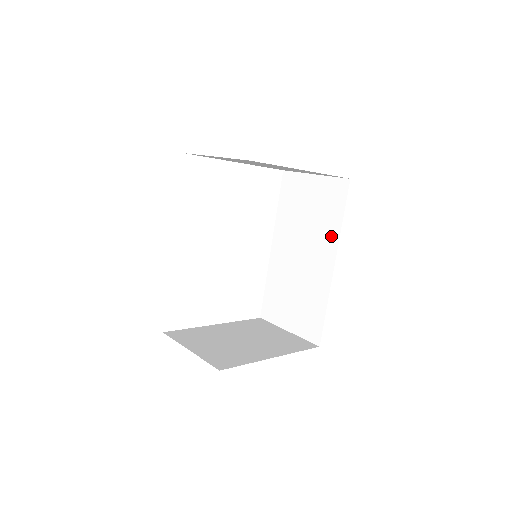
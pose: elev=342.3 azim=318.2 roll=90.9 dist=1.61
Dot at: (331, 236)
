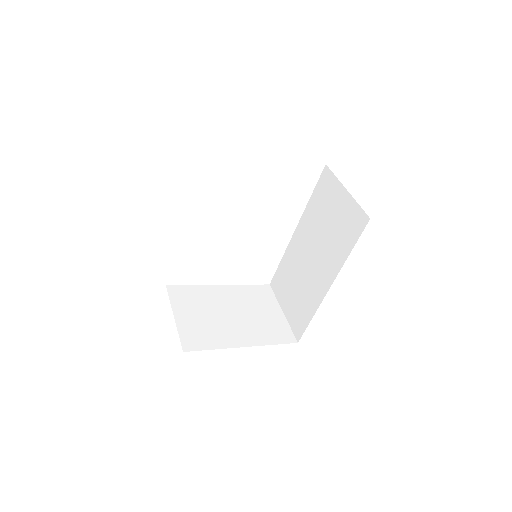
Dot at: (337, 260)
